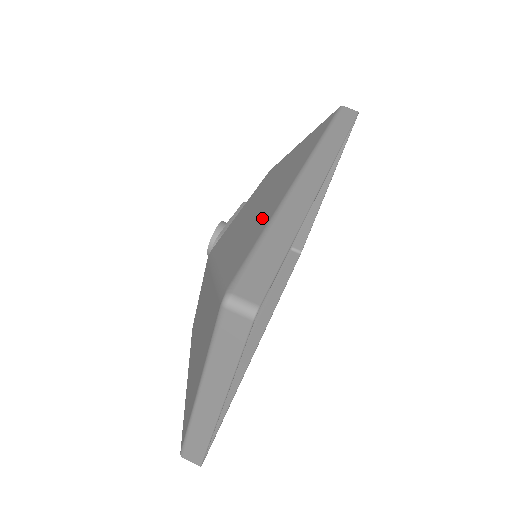
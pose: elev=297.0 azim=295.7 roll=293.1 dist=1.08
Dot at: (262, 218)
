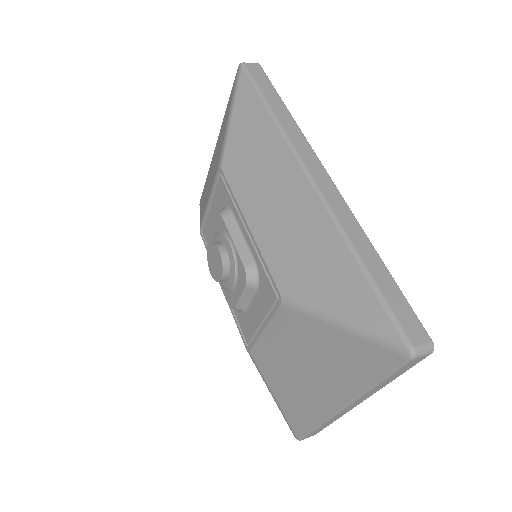
Dot at: (331, 251)
